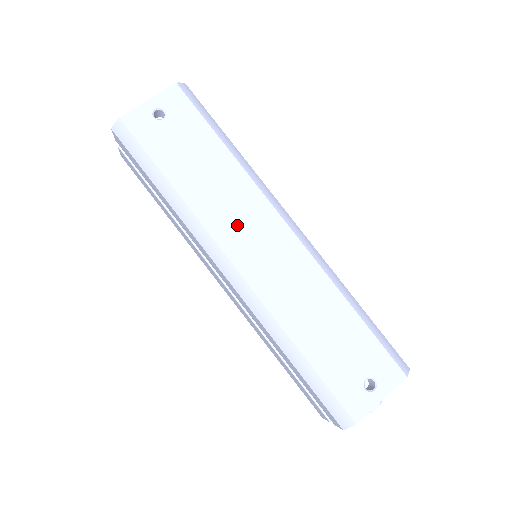
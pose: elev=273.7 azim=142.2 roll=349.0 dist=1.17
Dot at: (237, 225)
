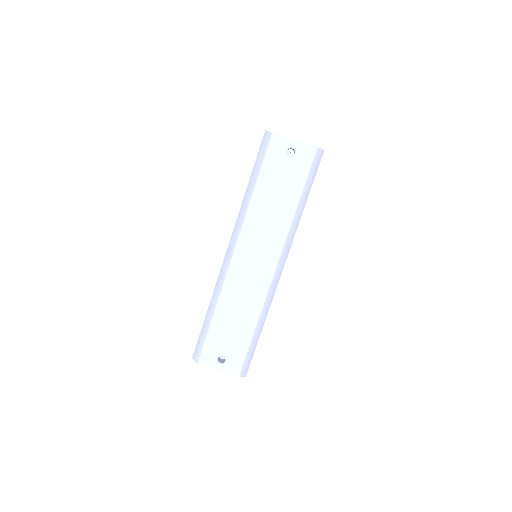
Dot at: (257, 239)
